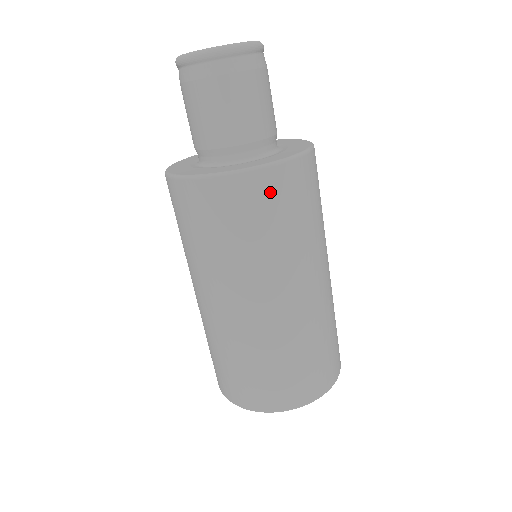
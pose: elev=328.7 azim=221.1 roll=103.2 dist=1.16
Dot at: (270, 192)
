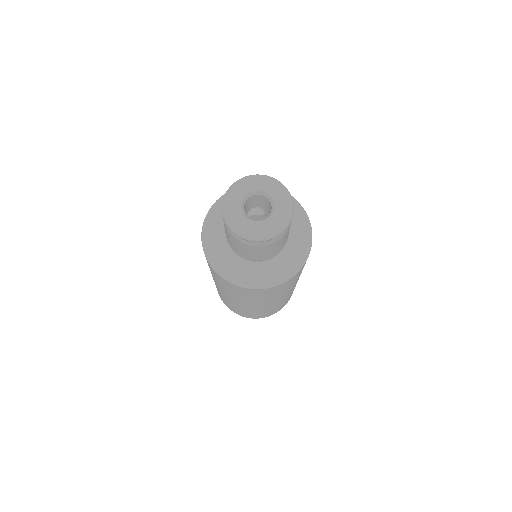
Dot at: (238, 289)
